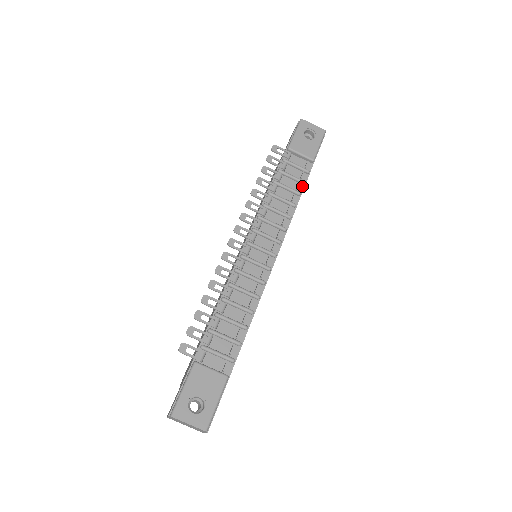
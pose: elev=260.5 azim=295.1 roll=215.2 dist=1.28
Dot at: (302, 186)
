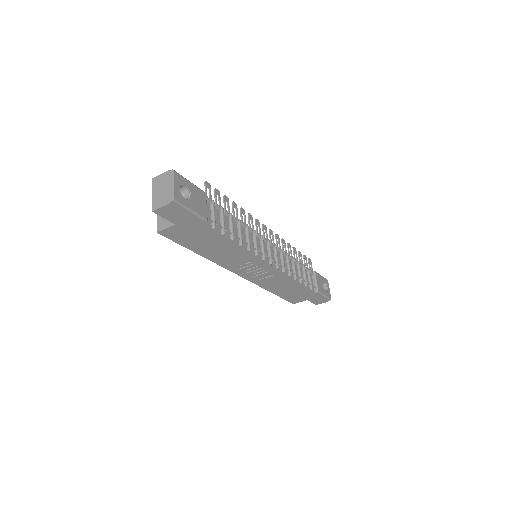
Dot at: (304, 285)
